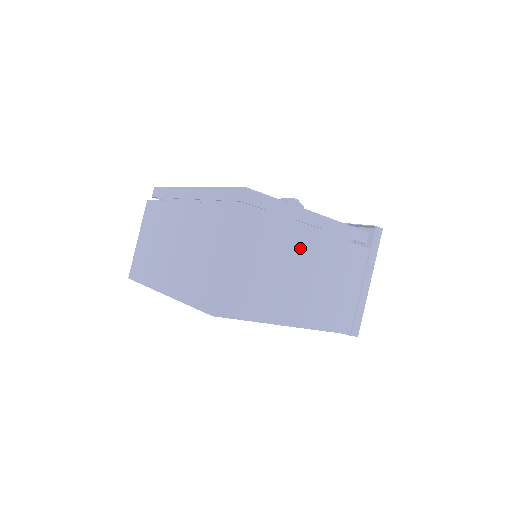
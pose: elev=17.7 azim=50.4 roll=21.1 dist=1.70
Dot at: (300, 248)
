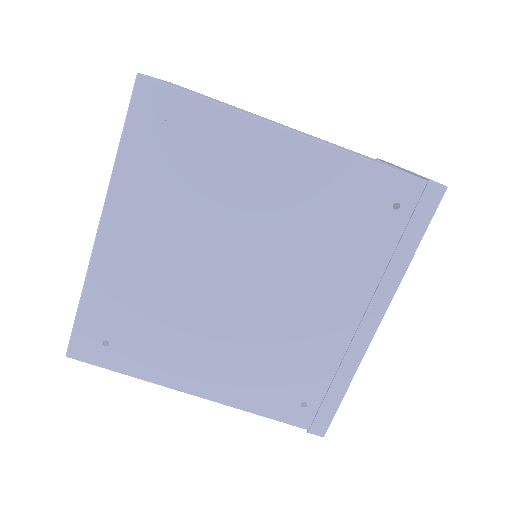
Dot at: occluded
